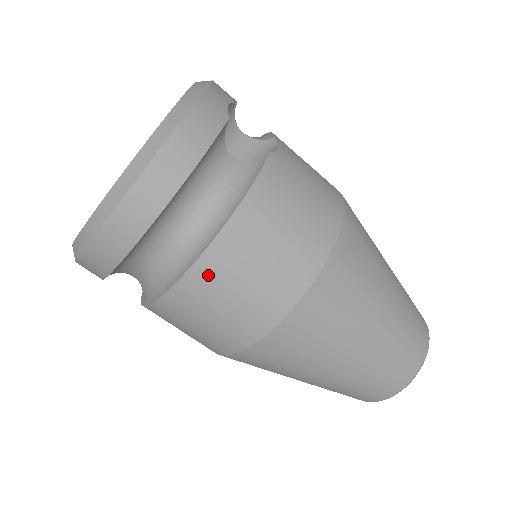
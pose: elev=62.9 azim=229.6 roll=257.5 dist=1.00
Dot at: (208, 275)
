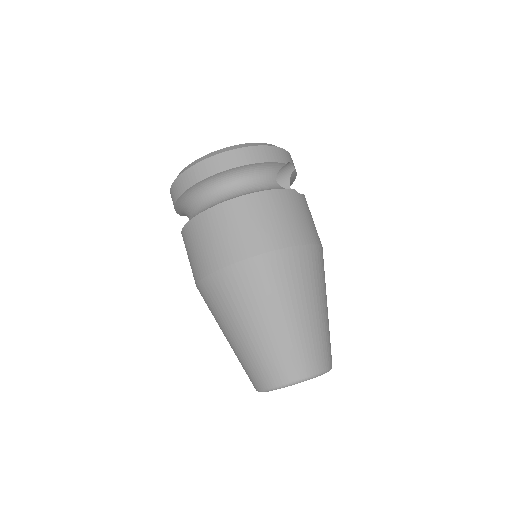
Dot at: (228, 211)
